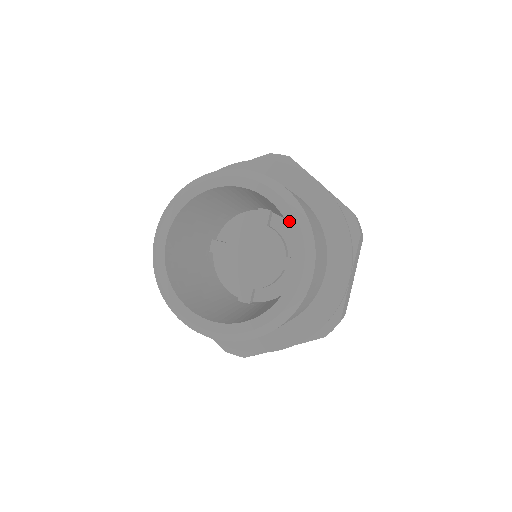
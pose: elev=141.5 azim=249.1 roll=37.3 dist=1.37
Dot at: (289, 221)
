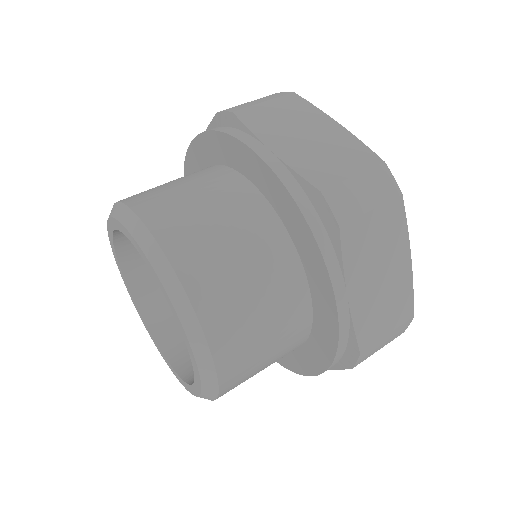
Dot at: (195, 370)
